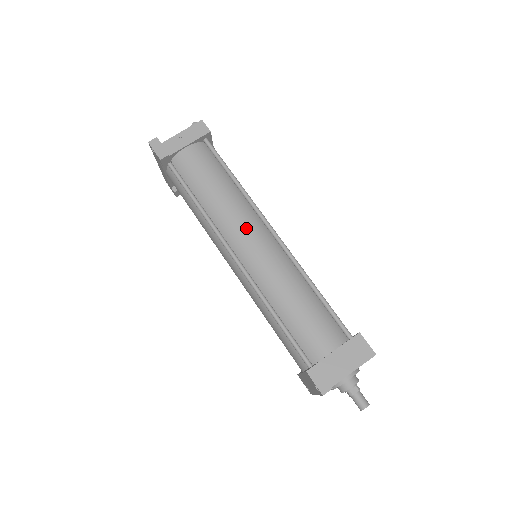
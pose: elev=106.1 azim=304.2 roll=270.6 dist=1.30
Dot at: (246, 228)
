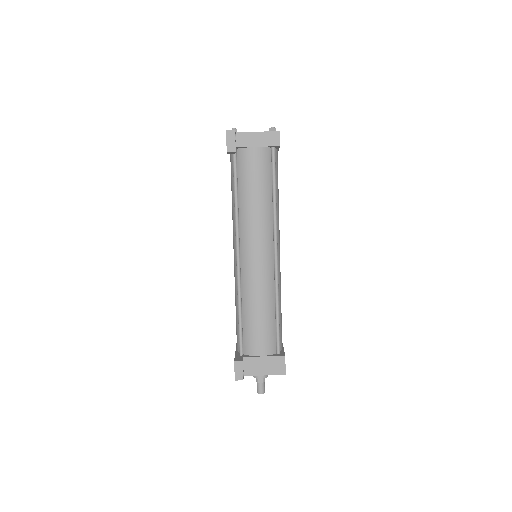
Dot at: (258, 240)
